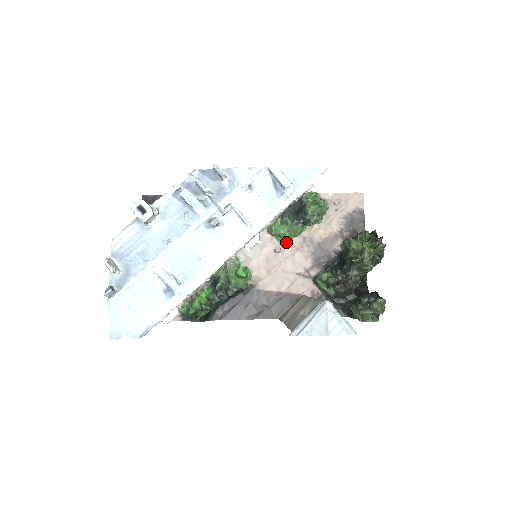
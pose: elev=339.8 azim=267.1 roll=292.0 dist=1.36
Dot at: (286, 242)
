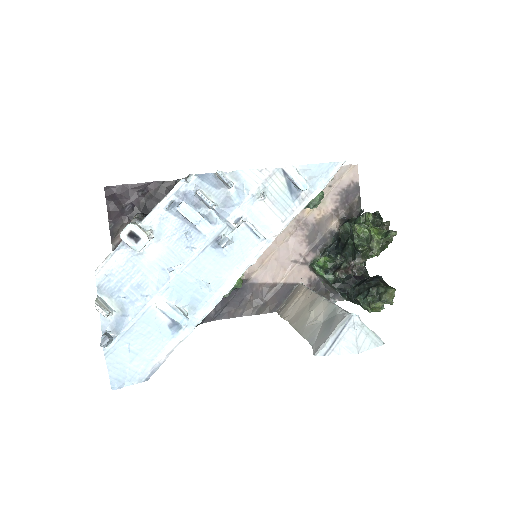
Dot at: occluded
